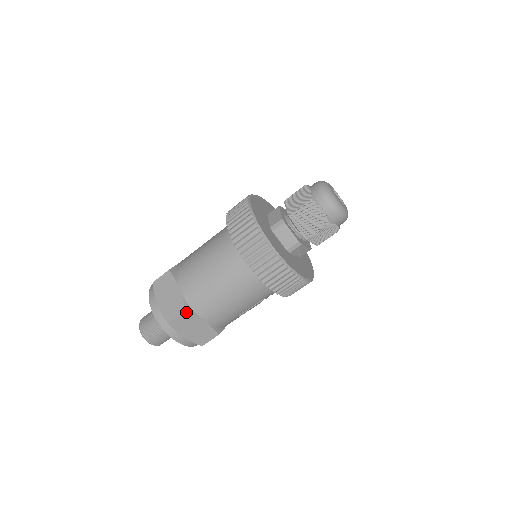
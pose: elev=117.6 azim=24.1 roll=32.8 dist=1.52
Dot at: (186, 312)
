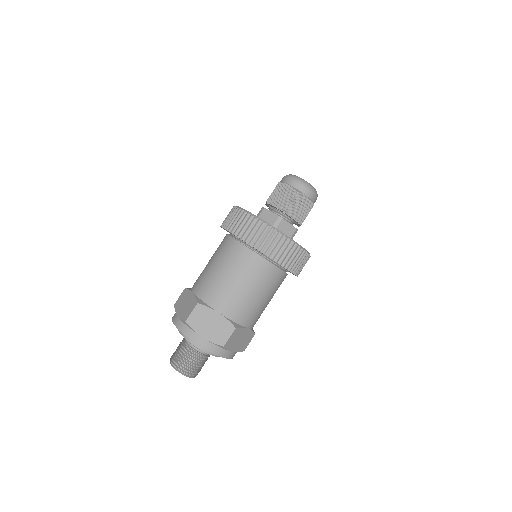
Dot at: (236, 329)
